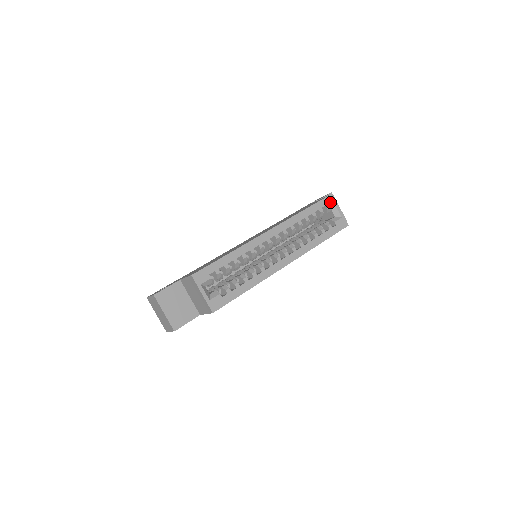
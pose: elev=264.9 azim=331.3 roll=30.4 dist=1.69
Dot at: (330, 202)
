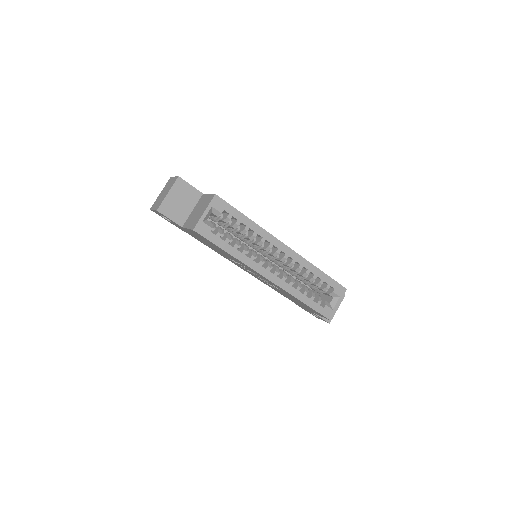
Dot at: (339, 291)
